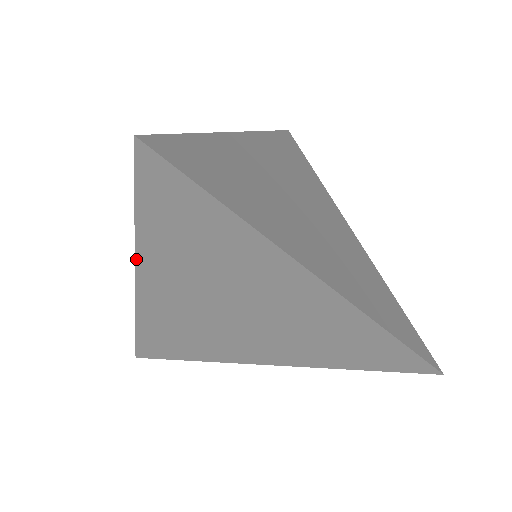
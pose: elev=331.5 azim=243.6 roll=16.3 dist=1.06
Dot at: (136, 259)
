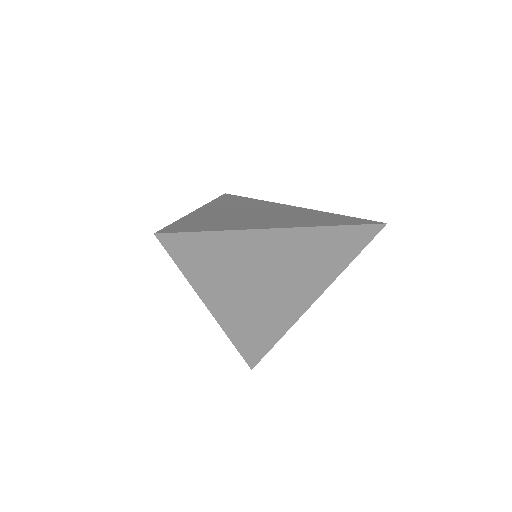
Dot at: (200, 296)
